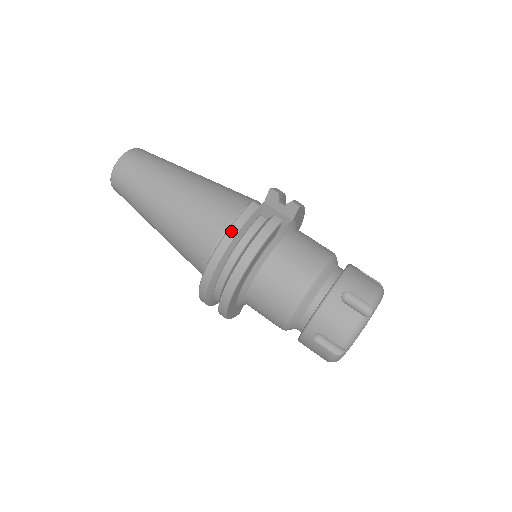
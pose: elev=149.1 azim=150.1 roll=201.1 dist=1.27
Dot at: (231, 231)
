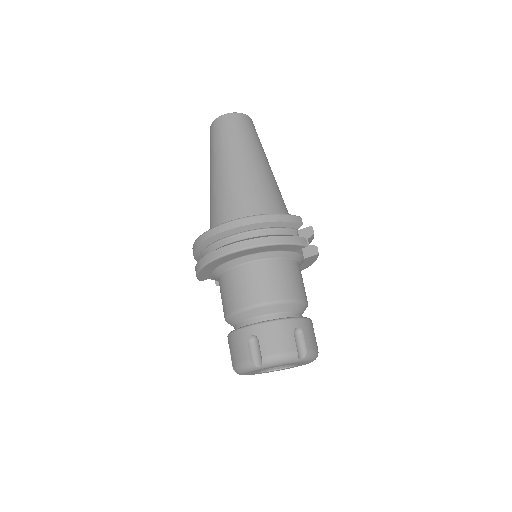
Dot at: (275, 216)
